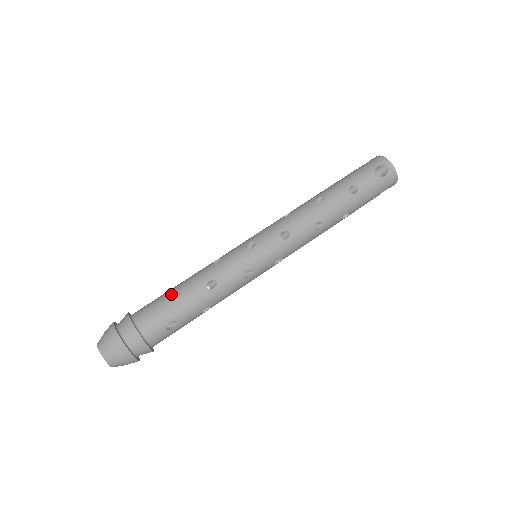
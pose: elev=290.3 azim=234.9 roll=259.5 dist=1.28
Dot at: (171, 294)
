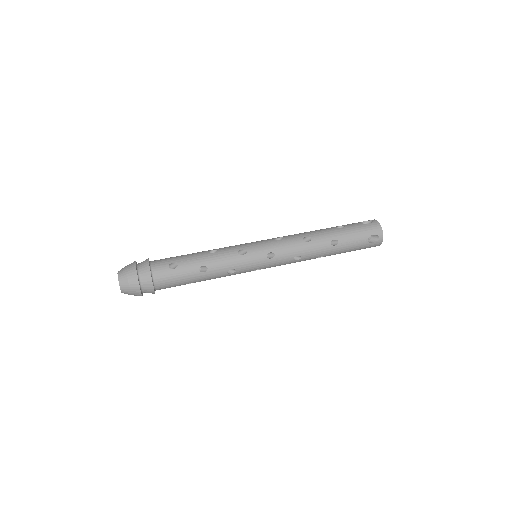
Dot at: occluded
